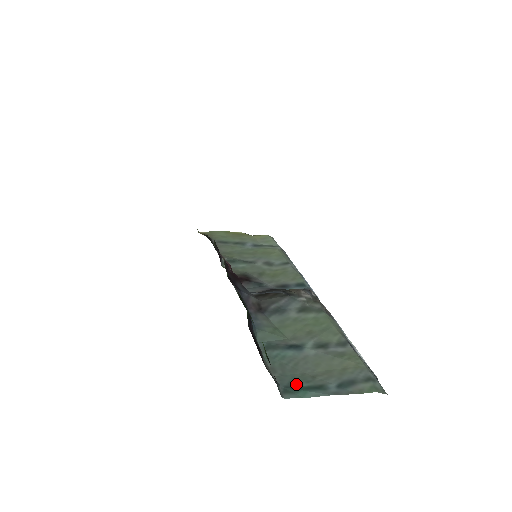
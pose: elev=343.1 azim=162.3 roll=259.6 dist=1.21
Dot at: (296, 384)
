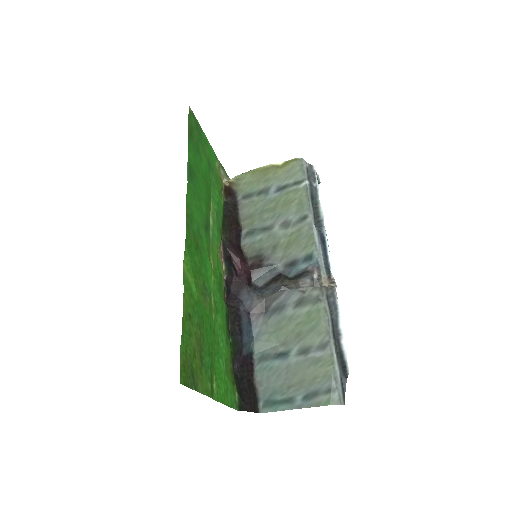
Dot at: (273, 398)
